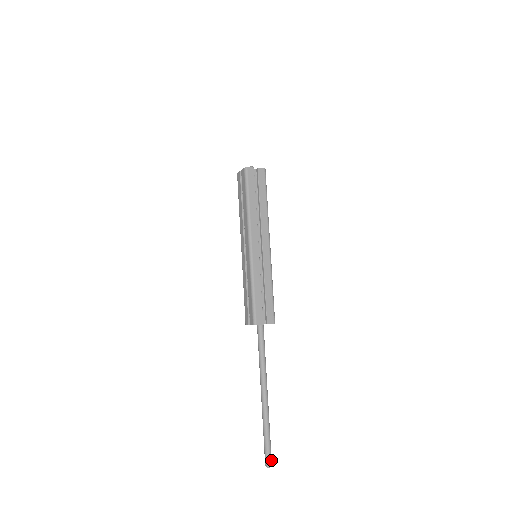
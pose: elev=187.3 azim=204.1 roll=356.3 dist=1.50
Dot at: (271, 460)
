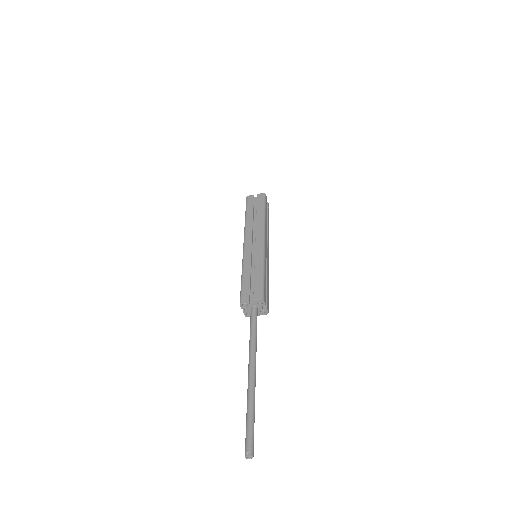
Dot at: (253, 449)
